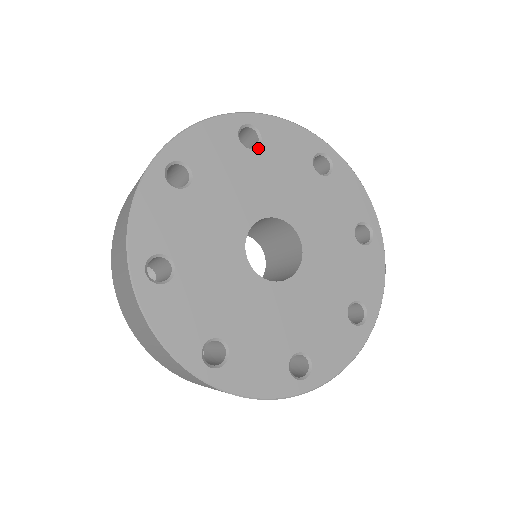
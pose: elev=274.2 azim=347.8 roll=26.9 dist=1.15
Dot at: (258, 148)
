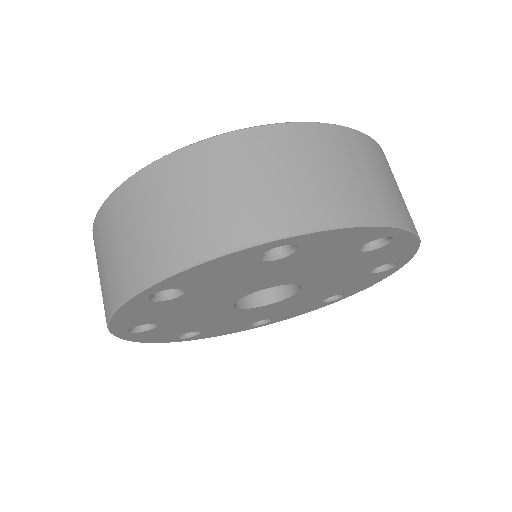
Dot at: (367, 252)
